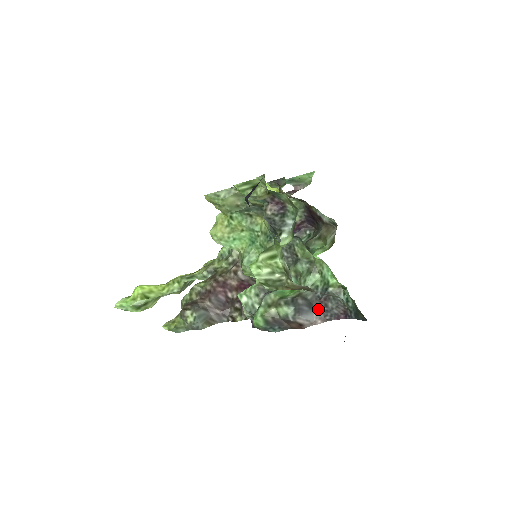
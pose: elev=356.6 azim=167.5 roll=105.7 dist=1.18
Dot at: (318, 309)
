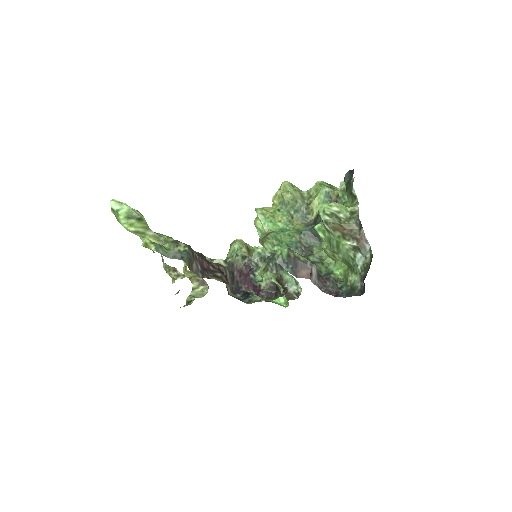
Dot at: (319, 280)
